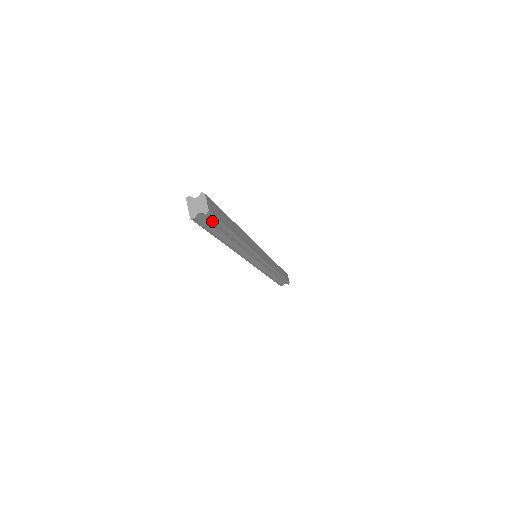
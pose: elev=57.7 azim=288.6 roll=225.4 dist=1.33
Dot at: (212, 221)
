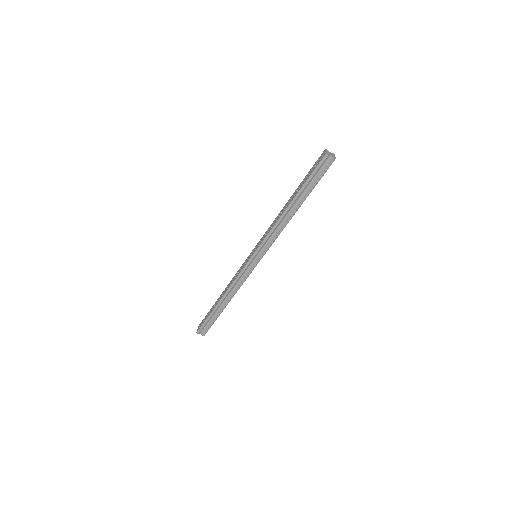
Dot at: (322, 171)
